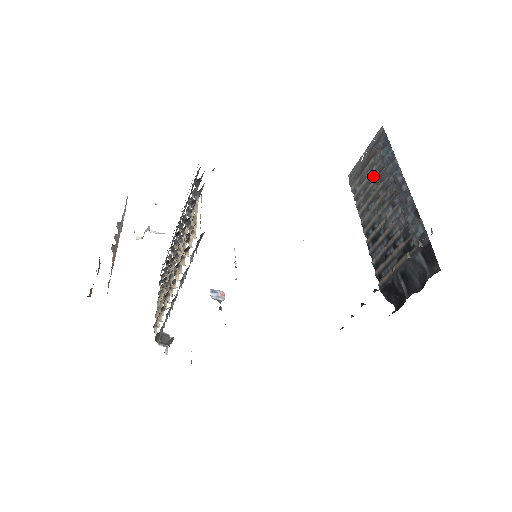
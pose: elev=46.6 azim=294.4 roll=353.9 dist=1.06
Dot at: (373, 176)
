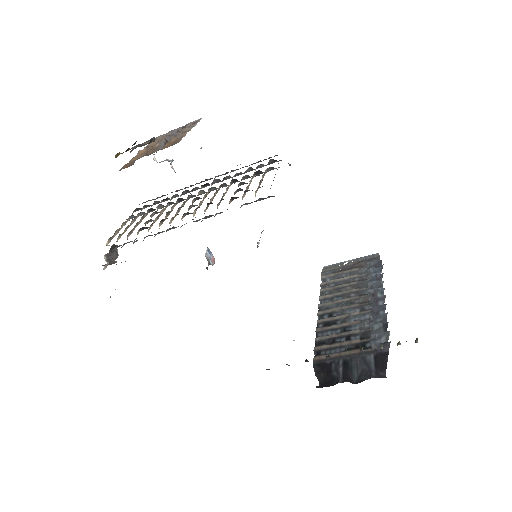
Dot at: (351, 280)
